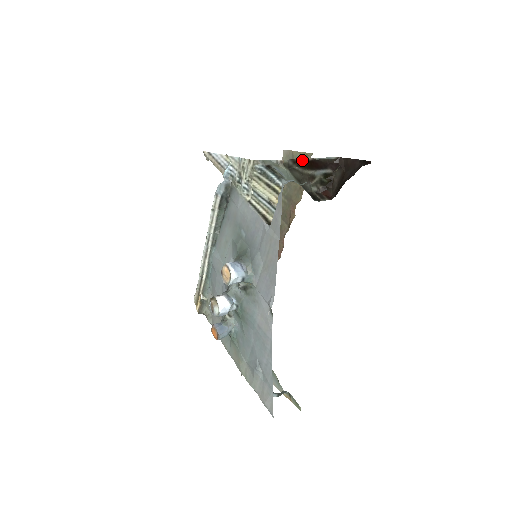
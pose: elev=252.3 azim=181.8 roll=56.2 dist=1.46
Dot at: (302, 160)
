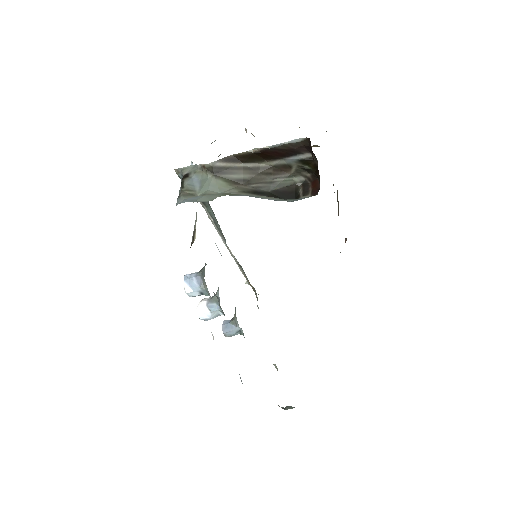
Dot at: (245, 154)
